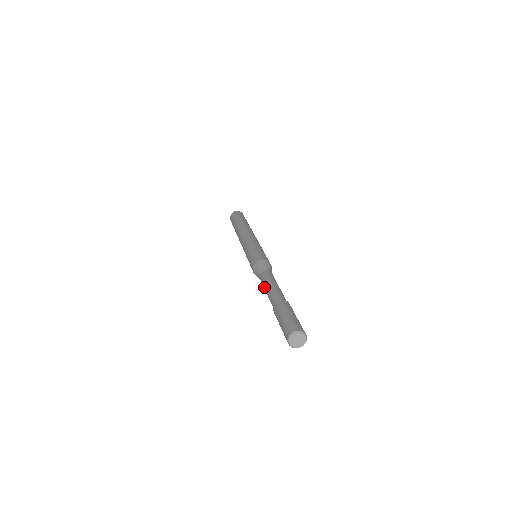
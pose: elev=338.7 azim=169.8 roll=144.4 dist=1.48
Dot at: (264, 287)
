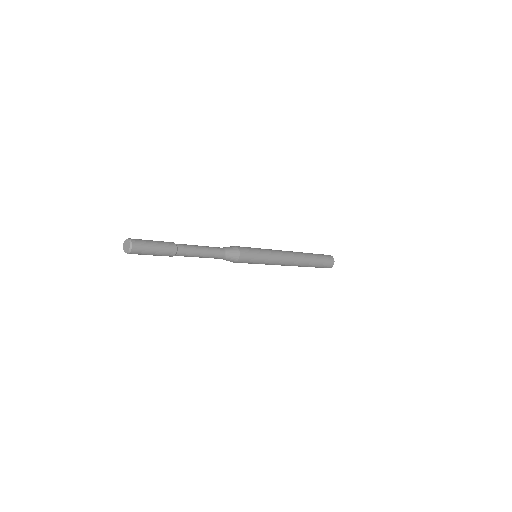
Dot at: occluded
